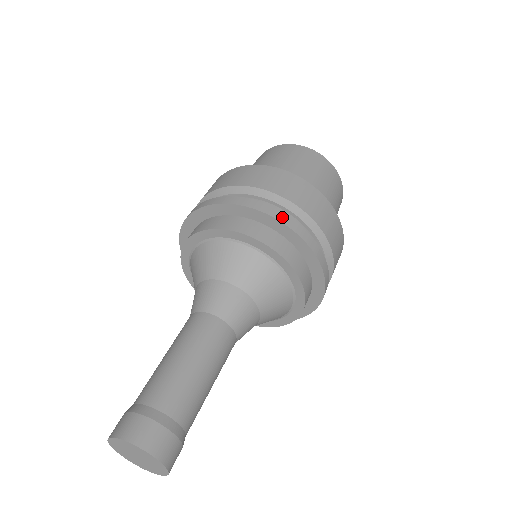
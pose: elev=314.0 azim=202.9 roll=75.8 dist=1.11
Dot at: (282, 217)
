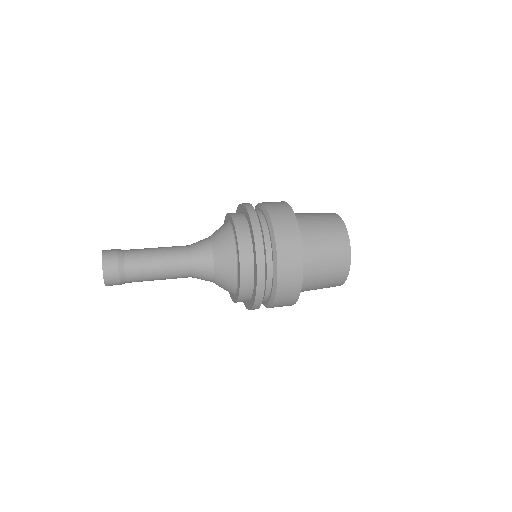
Dot at: (254, 220)
